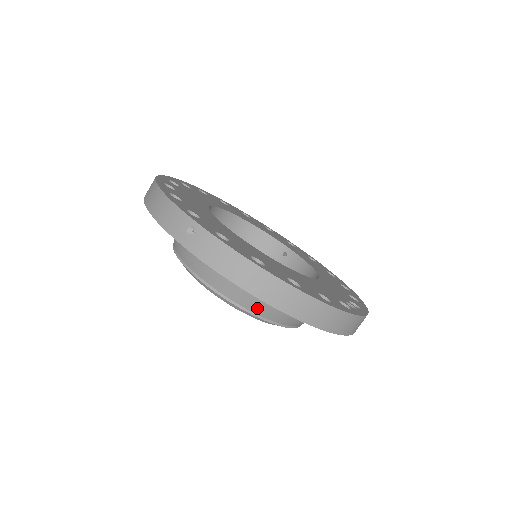
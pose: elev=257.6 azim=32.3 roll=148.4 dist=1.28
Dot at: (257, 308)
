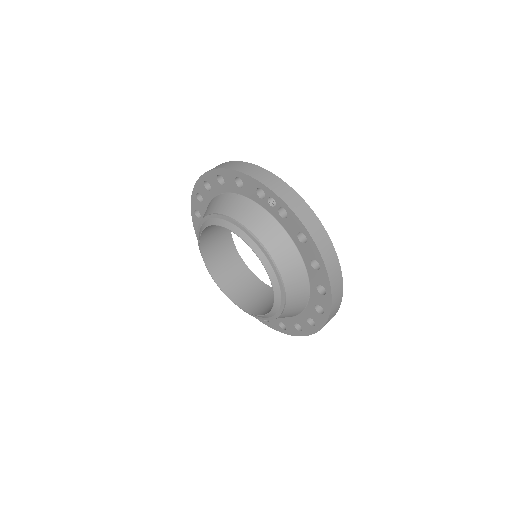
Dot at: (217, 209)
